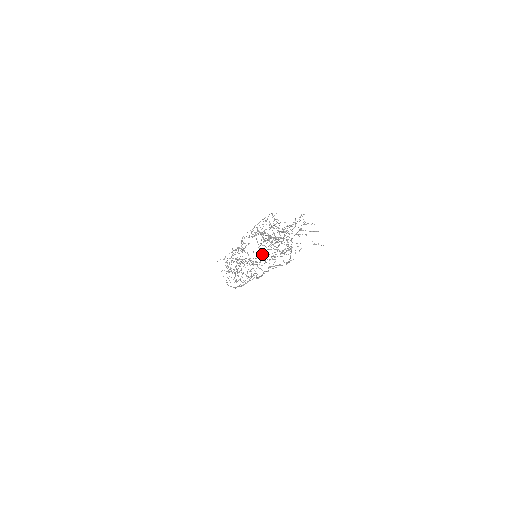
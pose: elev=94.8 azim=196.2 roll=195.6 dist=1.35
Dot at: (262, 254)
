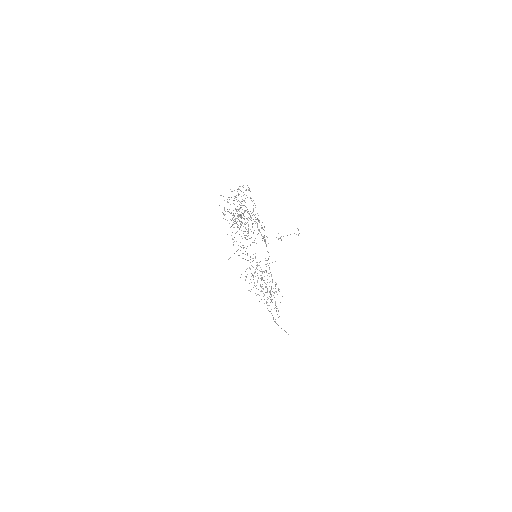
Dot at: occluded
